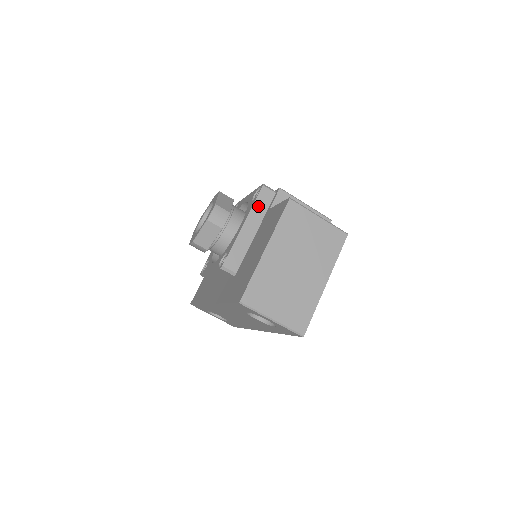
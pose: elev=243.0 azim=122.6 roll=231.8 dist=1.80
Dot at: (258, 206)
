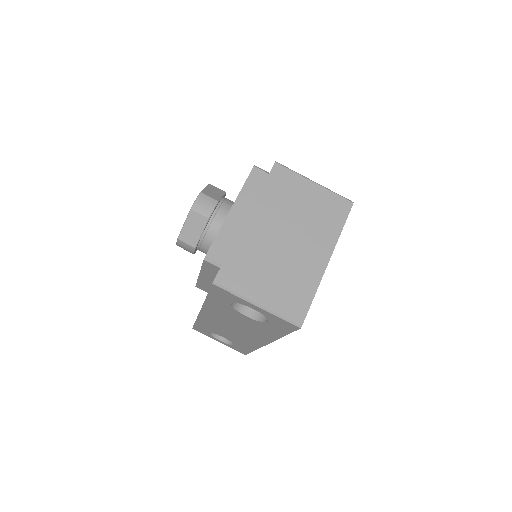
Dot at: (248, 189)
